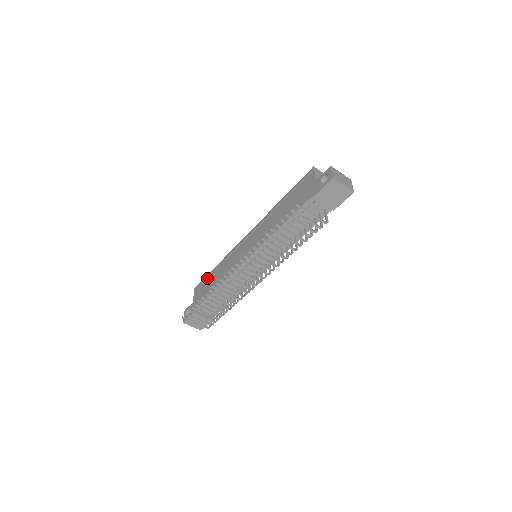
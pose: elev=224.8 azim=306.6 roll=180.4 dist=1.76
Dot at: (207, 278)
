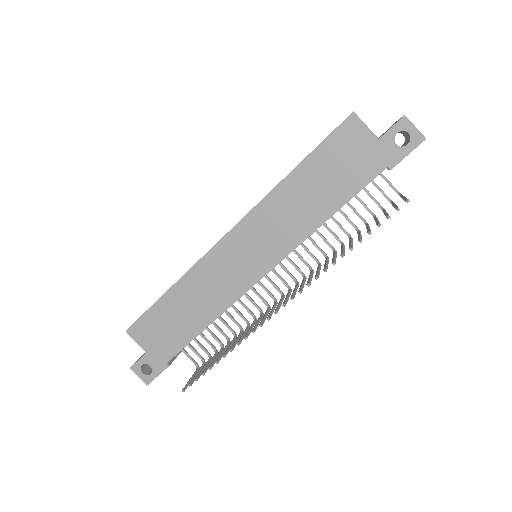
Dot at: (157, 312)
